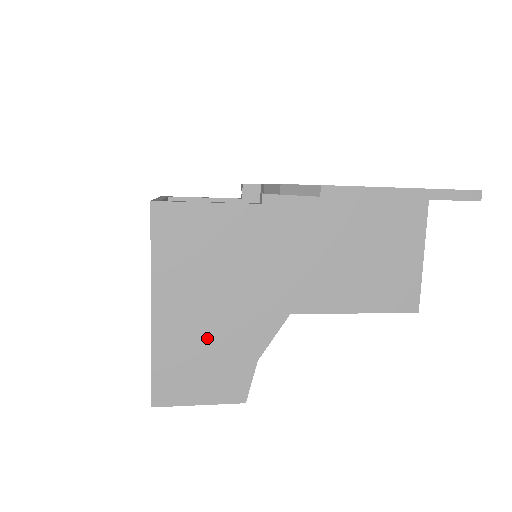
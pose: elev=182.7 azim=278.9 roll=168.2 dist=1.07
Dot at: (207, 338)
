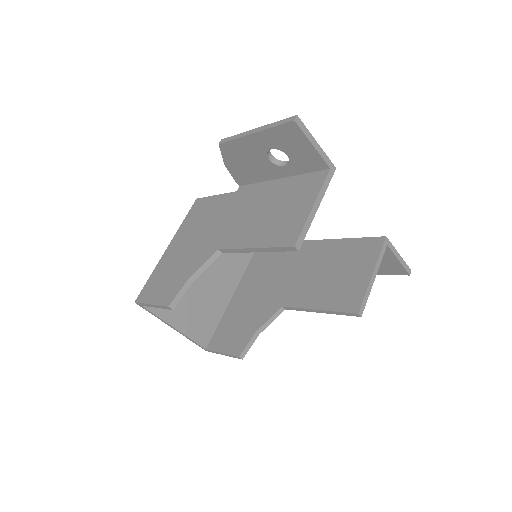
Dot at: (177, 264)
